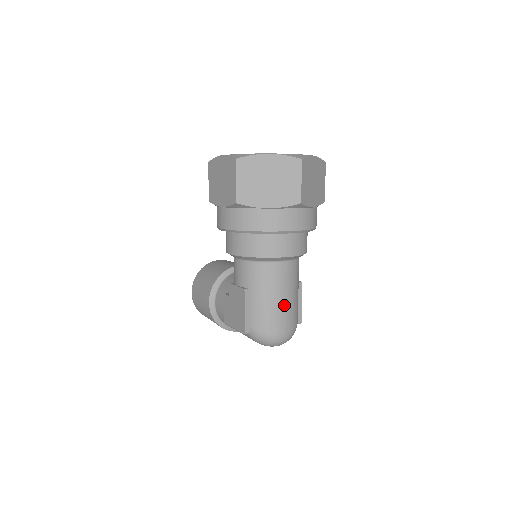
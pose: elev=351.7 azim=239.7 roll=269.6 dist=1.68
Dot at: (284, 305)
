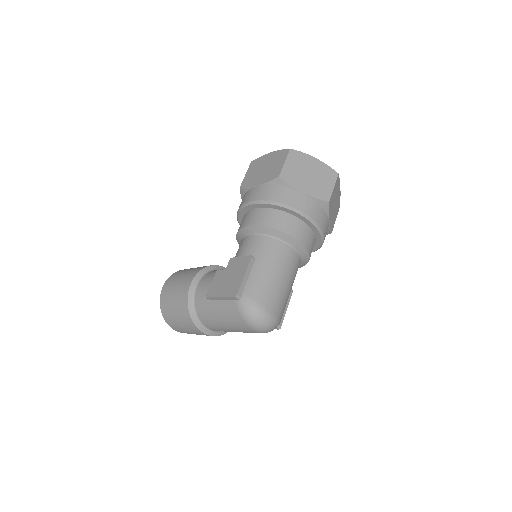
Dot at: (282, 287)
